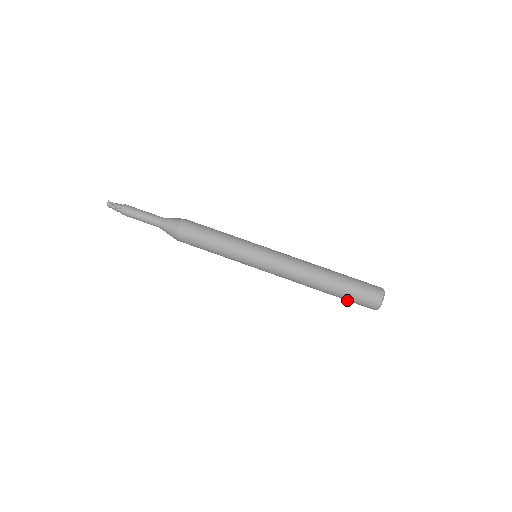
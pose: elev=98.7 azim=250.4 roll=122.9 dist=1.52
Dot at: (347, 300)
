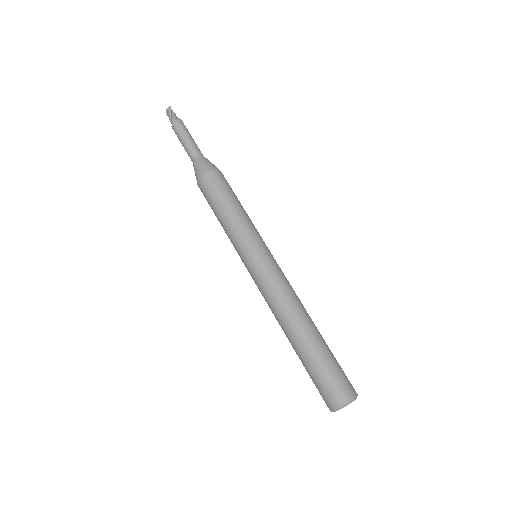
Dot at: (309, 374)
